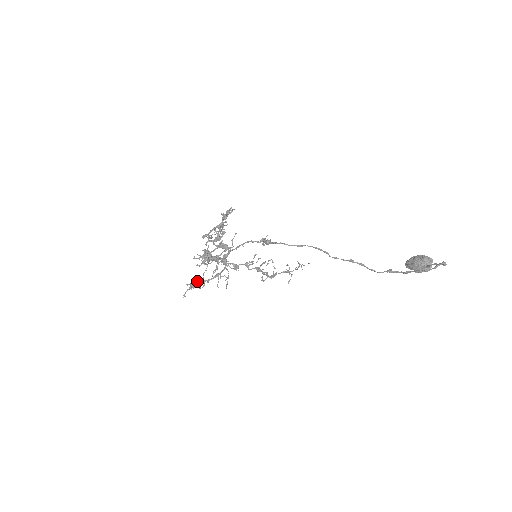
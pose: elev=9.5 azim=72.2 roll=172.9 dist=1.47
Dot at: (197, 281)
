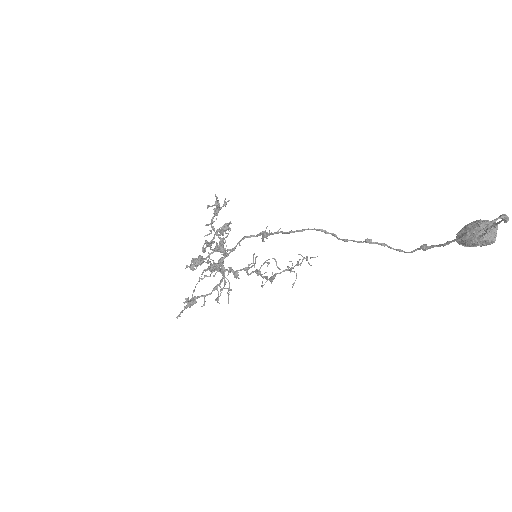
Dot at: (195, 297)
